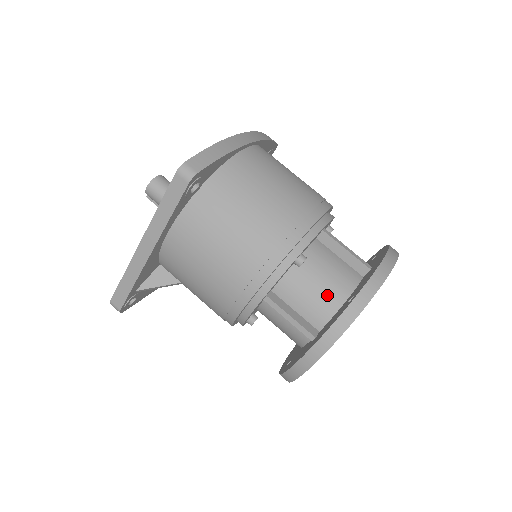
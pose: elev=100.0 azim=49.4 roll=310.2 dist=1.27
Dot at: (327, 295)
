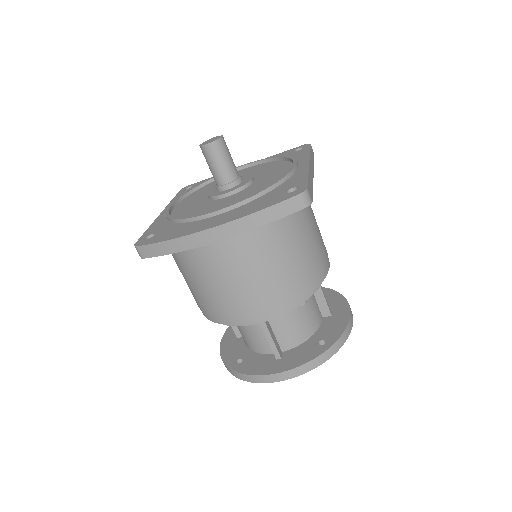
Dot at: (244, 338)
